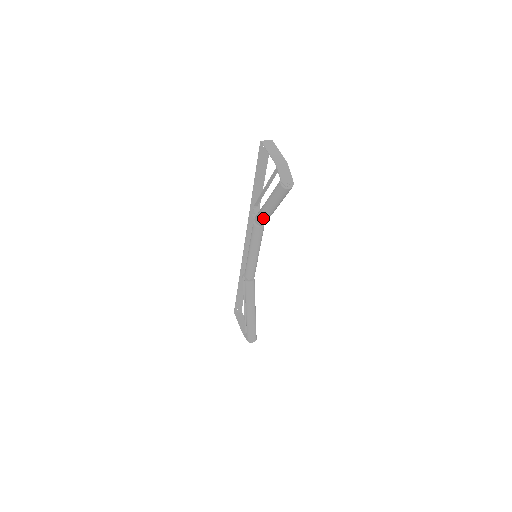
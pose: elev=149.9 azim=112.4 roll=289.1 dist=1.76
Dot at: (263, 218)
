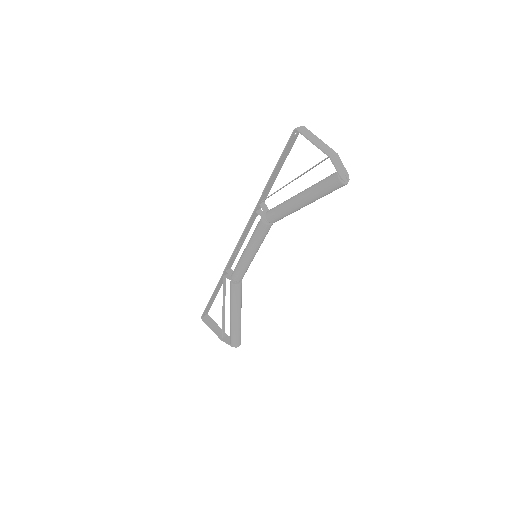
Dot at: (284, 216)
